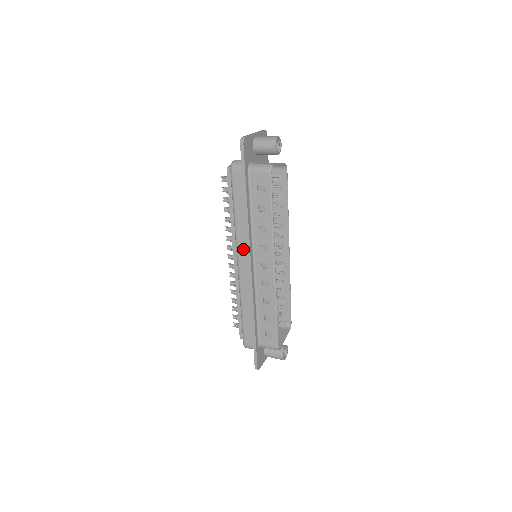
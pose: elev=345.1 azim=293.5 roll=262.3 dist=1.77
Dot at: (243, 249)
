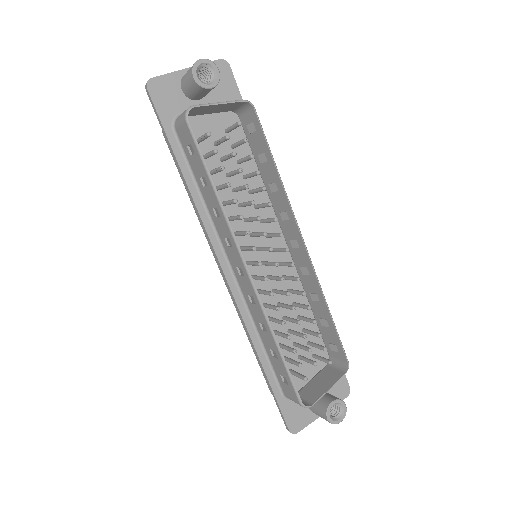
Dot at: occluded
